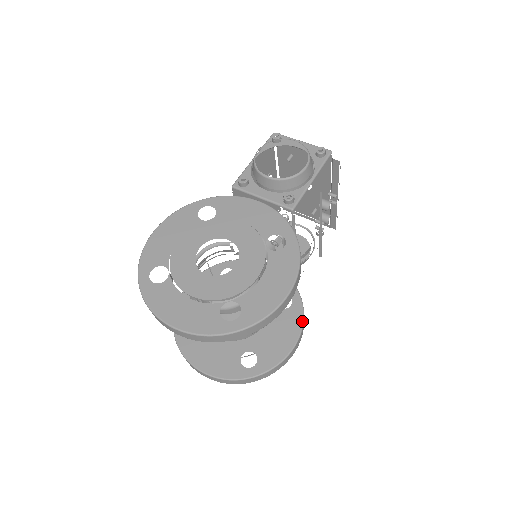
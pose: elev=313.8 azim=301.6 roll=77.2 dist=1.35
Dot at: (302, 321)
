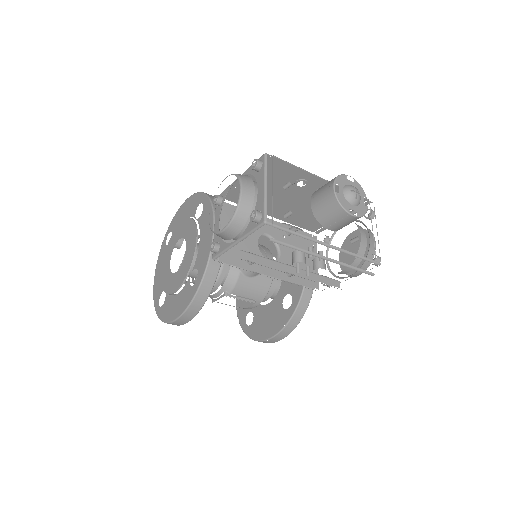
Dot at: (281, 329)
